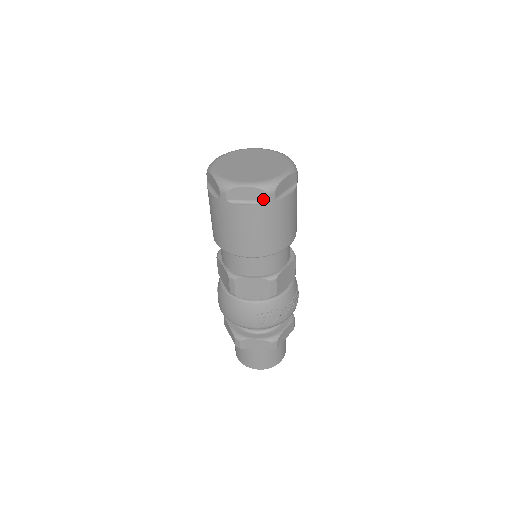
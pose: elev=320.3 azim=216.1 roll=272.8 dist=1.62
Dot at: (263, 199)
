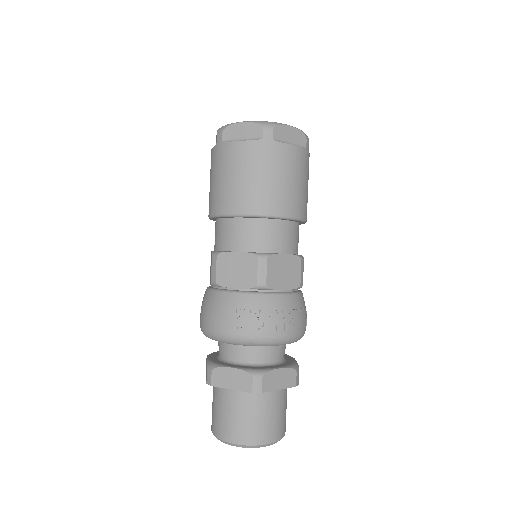
Dot at: (259, 136)
